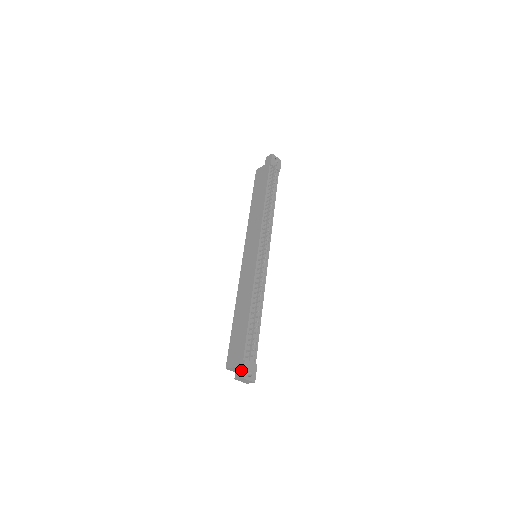
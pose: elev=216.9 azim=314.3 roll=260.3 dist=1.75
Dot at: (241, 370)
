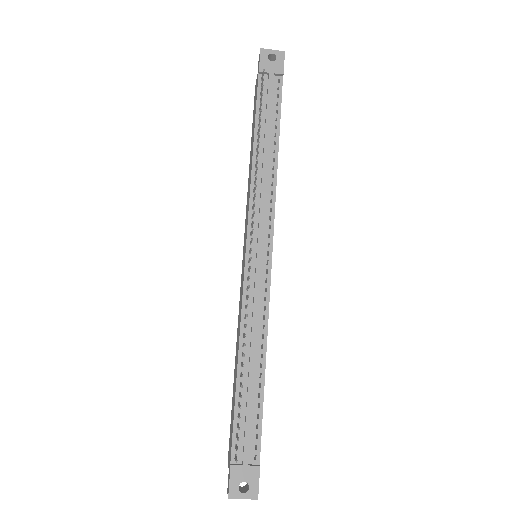
Dot at: (228, 482)
